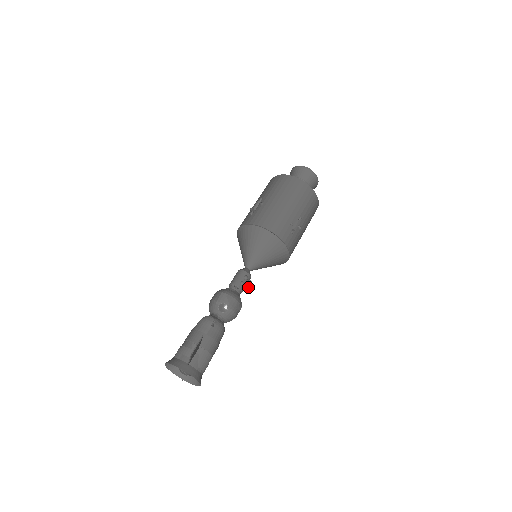
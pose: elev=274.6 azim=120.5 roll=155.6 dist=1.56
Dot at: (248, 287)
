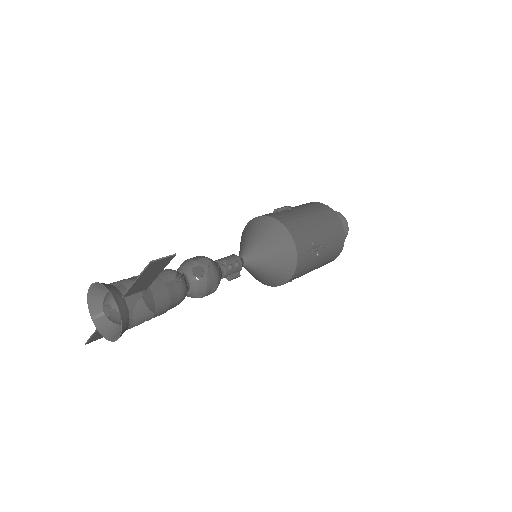
Dot at: (233, 276)
